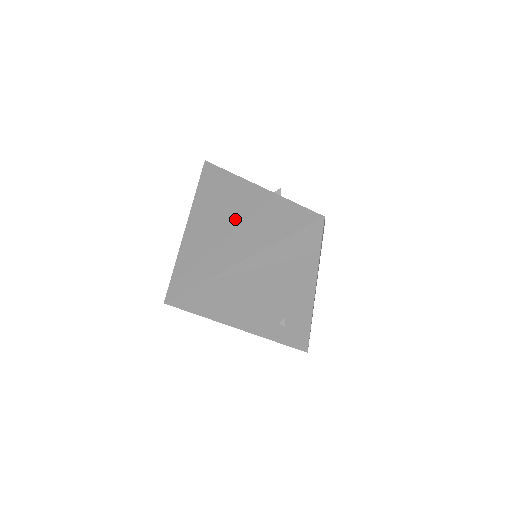
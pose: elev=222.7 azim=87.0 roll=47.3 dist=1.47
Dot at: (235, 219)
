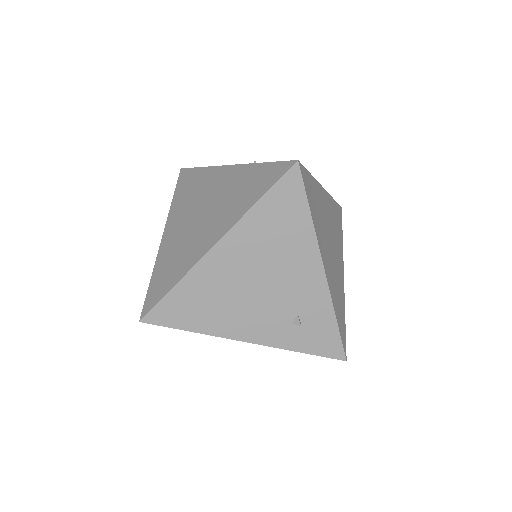
Dot at: (207, 207)
